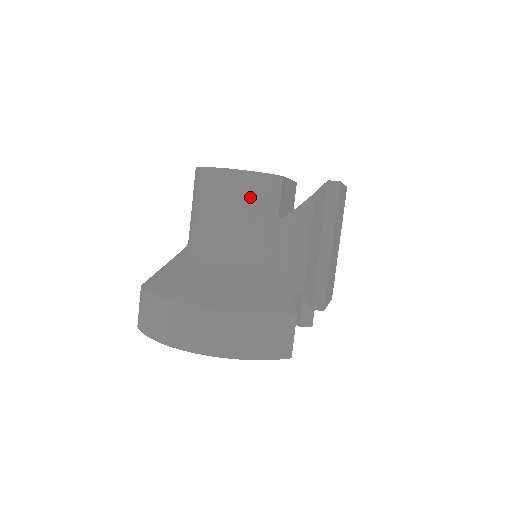
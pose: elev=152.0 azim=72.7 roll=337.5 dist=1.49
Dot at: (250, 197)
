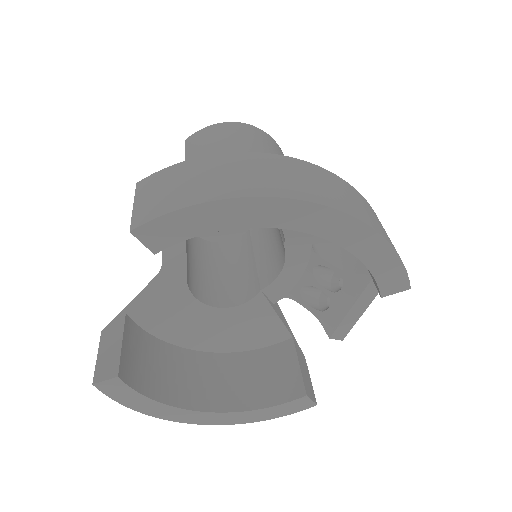
Dot at: (277, 152)
